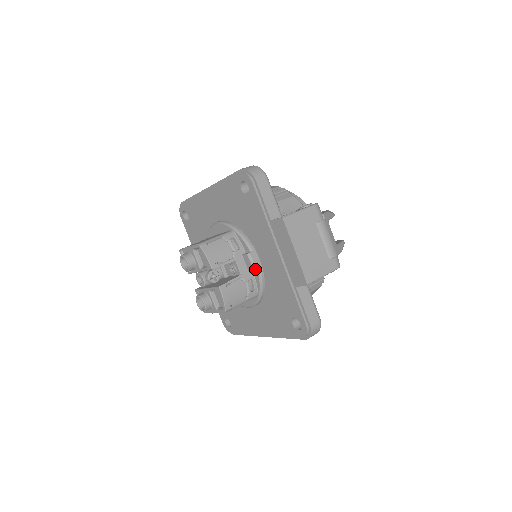
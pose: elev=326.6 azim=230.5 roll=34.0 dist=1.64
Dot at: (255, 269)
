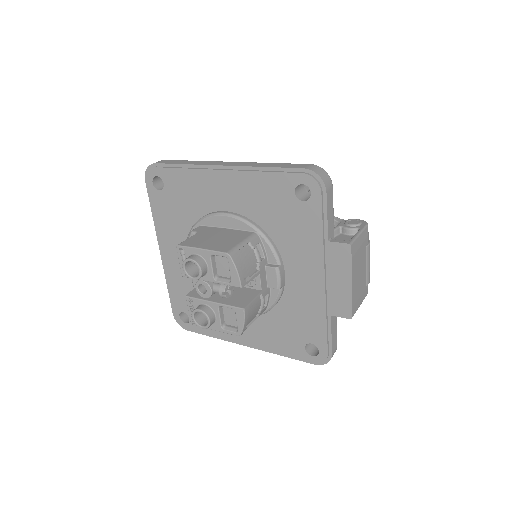
Dot at: (280, 286)
